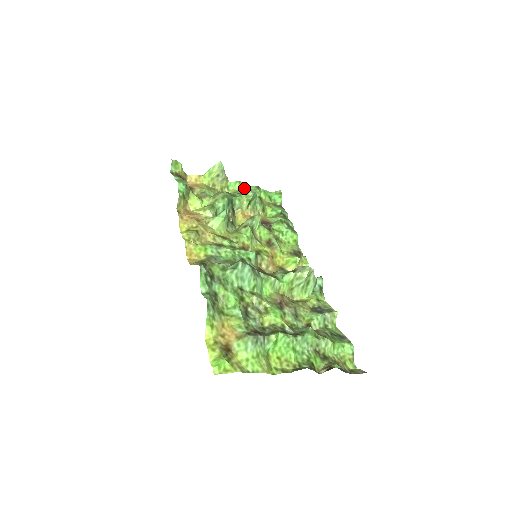
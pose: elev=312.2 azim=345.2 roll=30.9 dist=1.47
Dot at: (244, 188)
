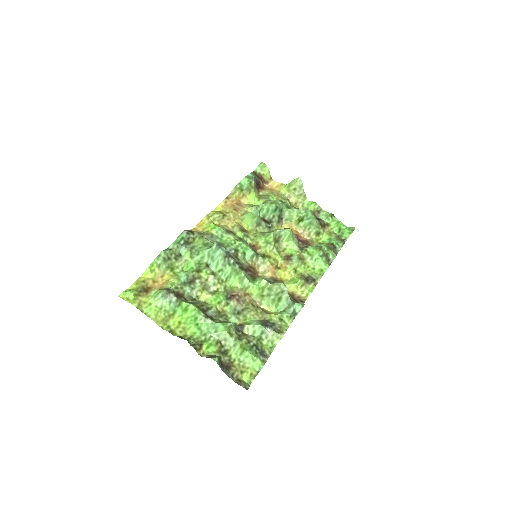
Dot at: (318, 211)
